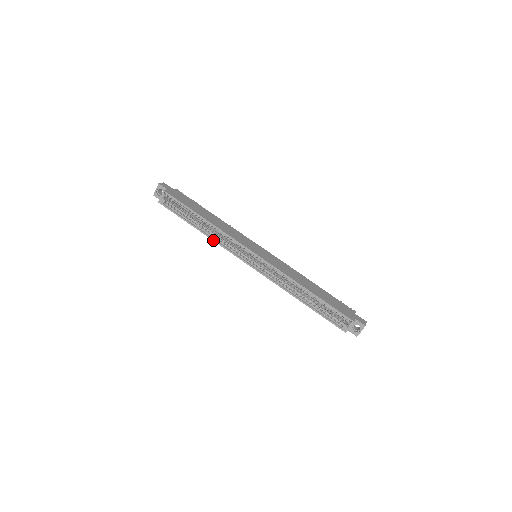
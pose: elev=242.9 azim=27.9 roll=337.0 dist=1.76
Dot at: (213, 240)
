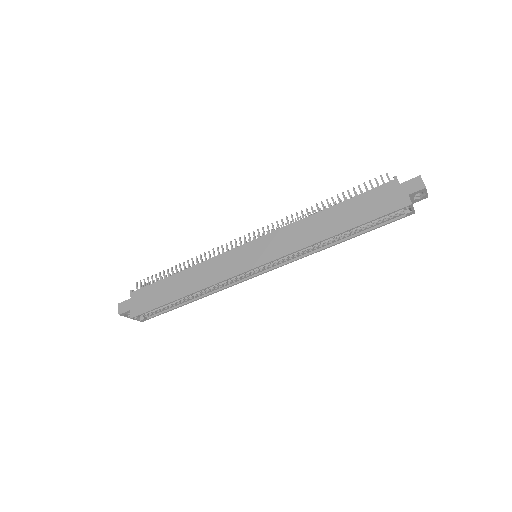
Dot at: occluded
